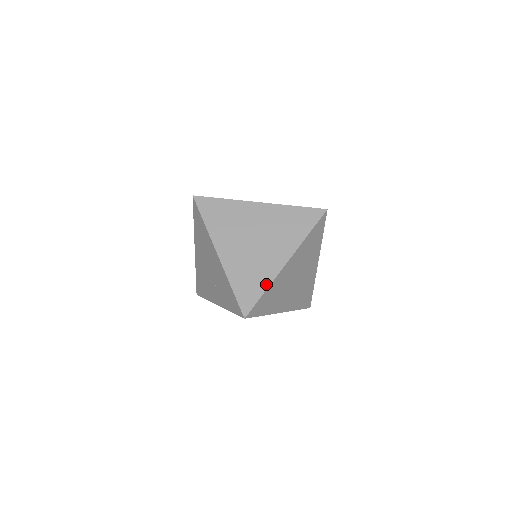
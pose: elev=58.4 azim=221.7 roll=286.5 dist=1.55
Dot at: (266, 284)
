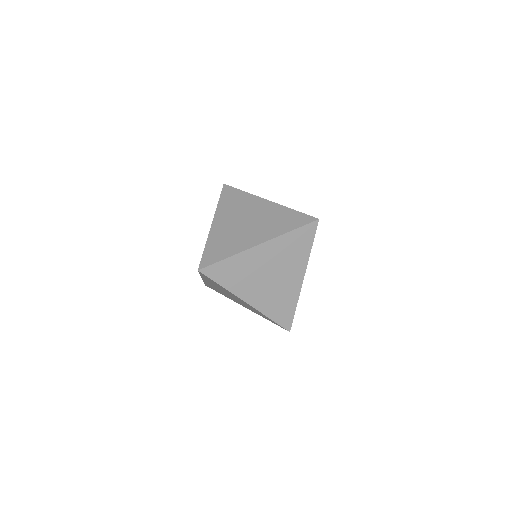
Dot at: (232, 253)
